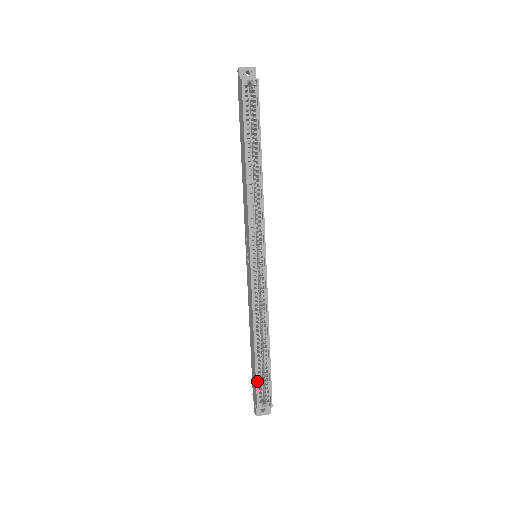
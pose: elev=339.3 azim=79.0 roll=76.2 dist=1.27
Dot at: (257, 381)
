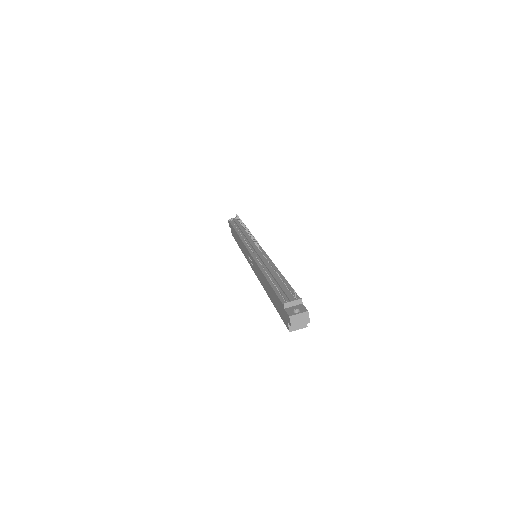
Dot at: occluded
